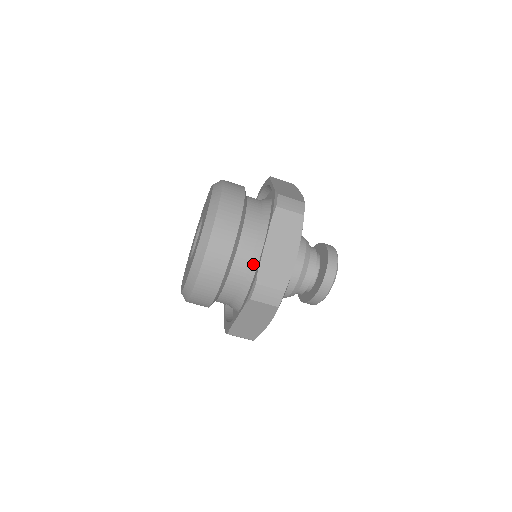
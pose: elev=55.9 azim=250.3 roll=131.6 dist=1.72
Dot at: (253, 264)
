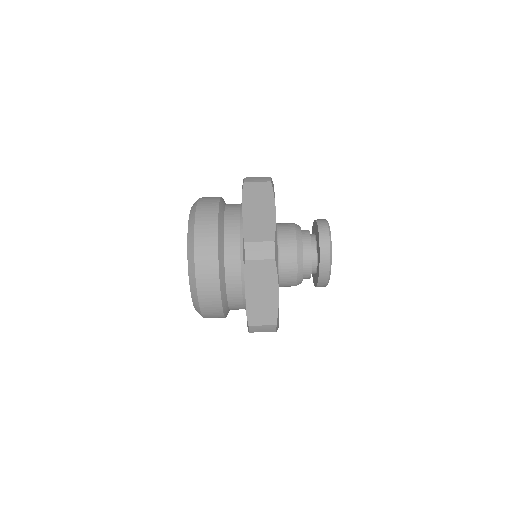
Dot at: (242, 239)
